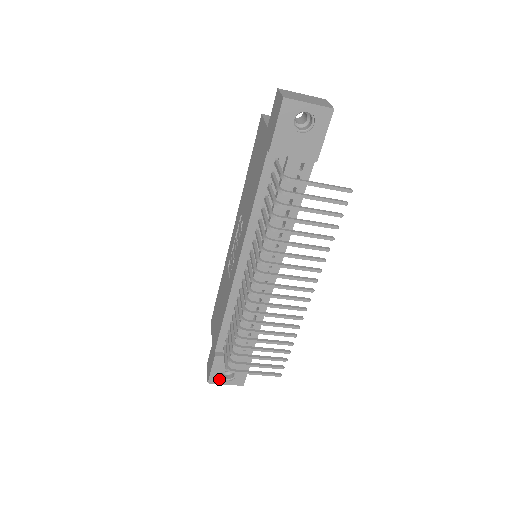
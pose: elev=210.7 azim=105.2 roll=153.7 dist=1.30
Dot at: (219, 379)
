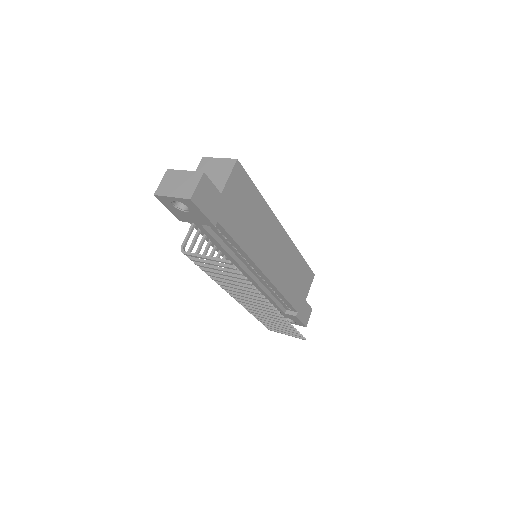
Dot at: occluded
